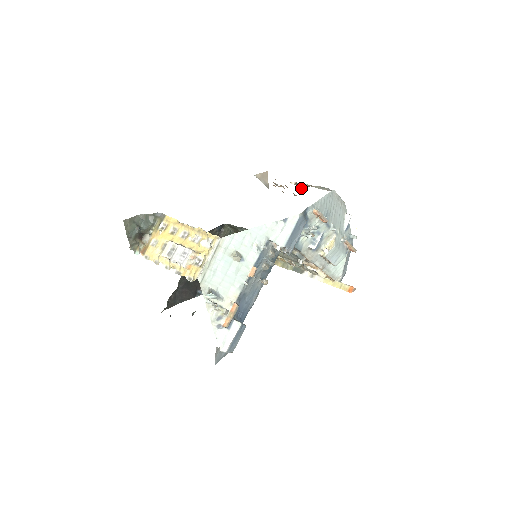
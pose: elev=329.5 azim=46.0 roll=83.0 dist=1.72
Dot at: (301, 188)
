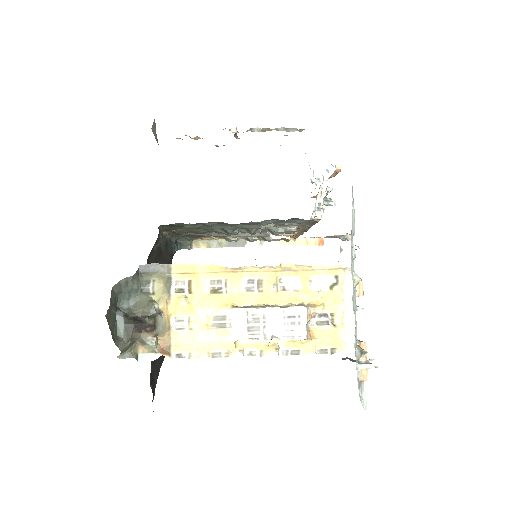
Dot at: occluded
